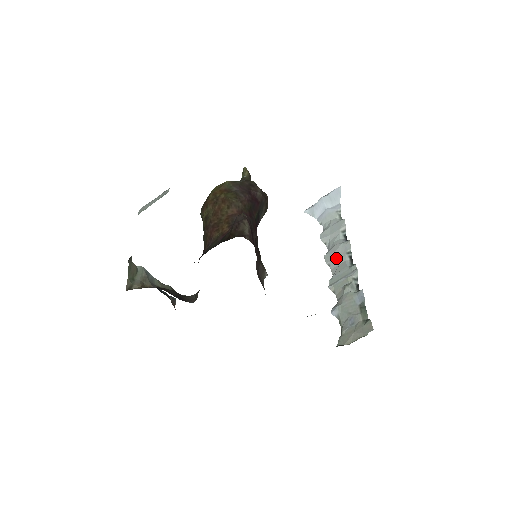
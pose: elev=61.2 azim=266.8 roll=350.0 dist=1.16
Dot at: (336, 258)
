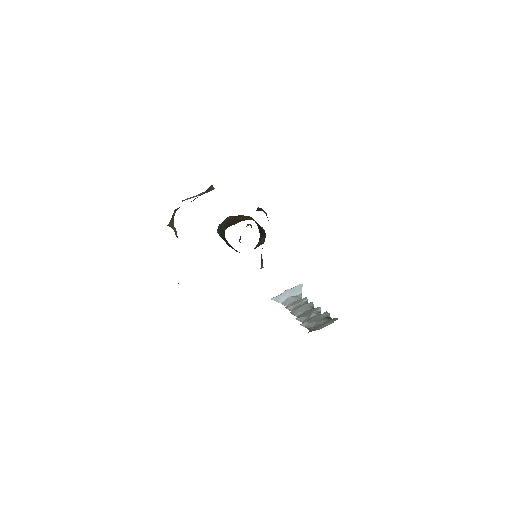
Dot at: (301, 310)
